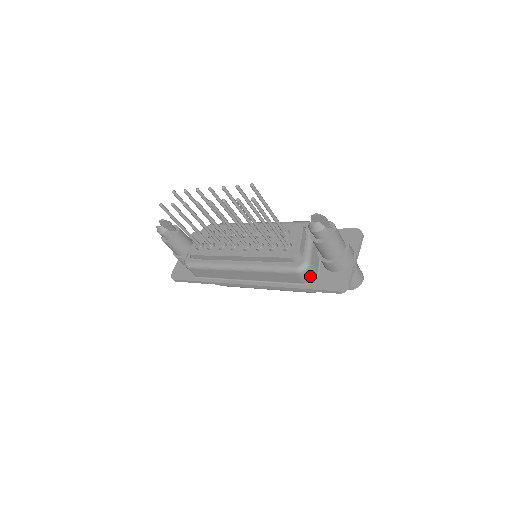
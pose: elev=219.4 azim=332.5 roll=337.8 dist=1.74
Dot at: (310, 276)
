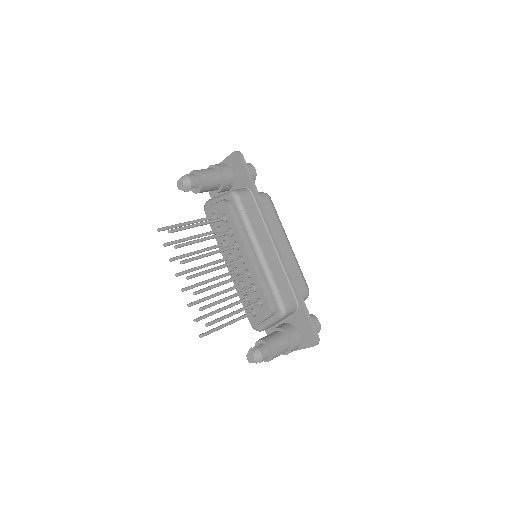
Dot at: occluded
